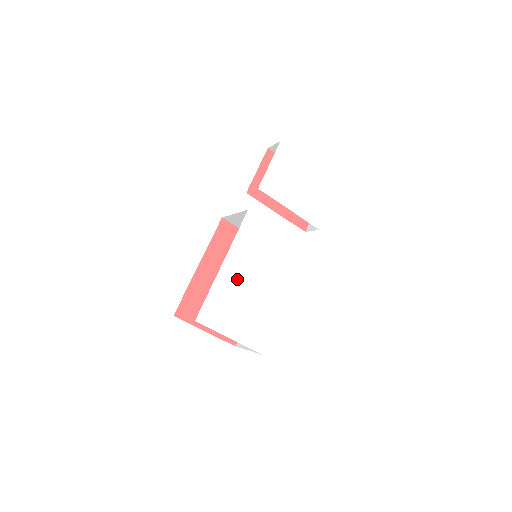
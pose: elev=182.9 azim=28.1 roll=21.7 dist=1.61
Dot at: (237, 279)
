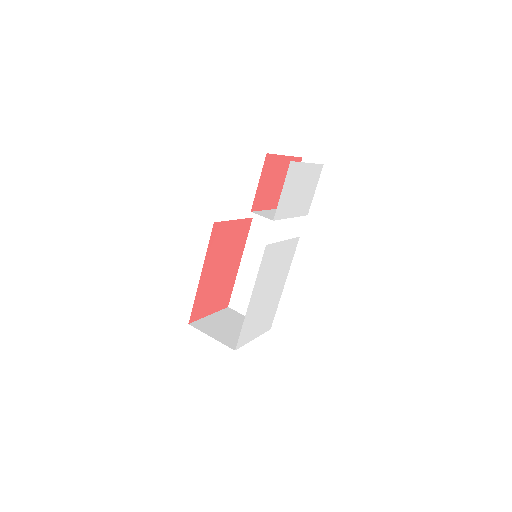
Dot at: (258, 301)
